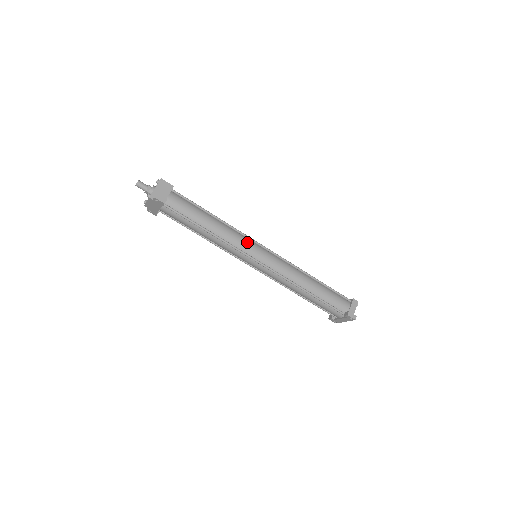
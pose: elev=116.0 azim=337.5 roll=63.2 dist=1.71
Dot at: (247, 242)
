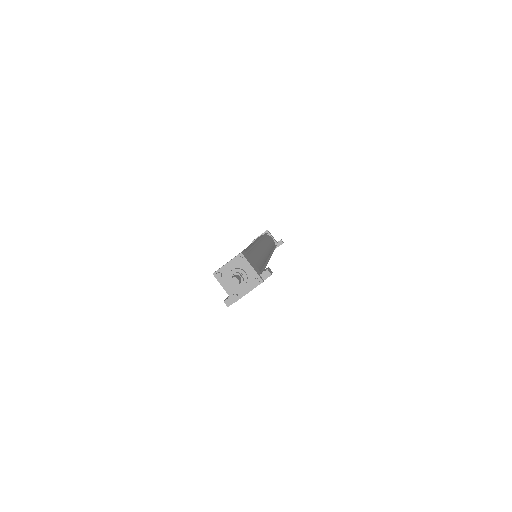
Dot at: (262, 248)
